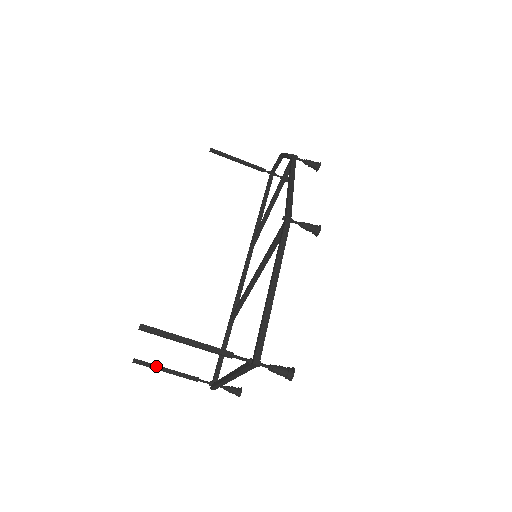
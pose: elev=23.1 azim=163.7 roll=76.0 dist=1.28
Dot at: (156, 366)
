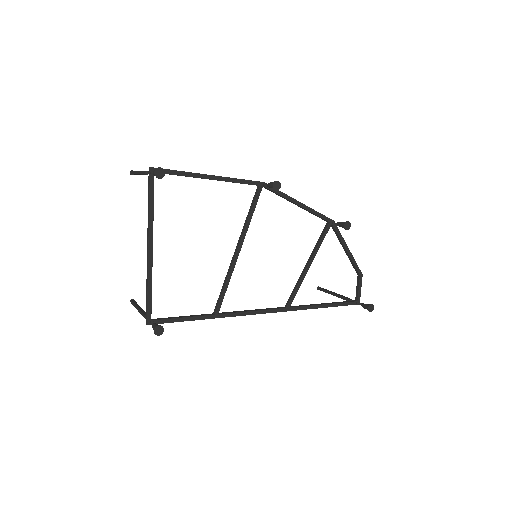
Dot at: (138, 305)
